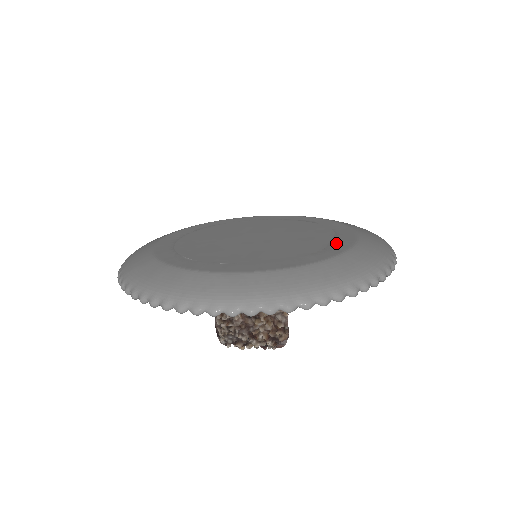
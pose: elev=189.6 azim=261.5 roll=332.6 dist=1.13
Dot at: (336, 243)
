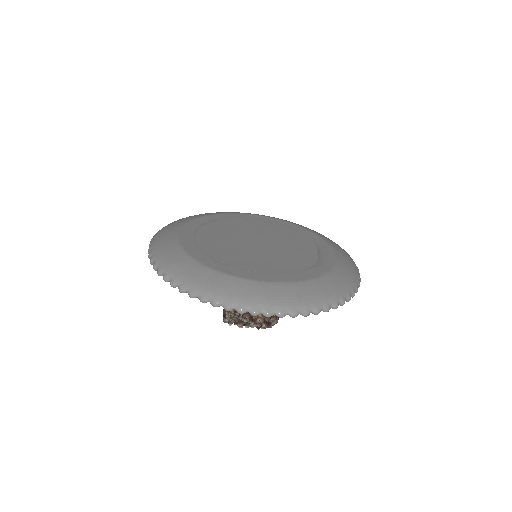
Dot at: (323, 258)
